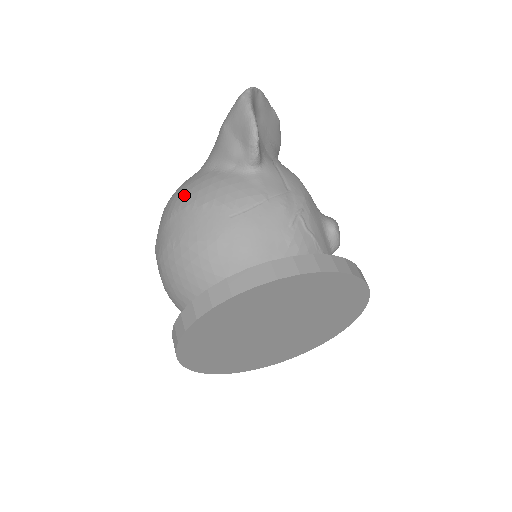
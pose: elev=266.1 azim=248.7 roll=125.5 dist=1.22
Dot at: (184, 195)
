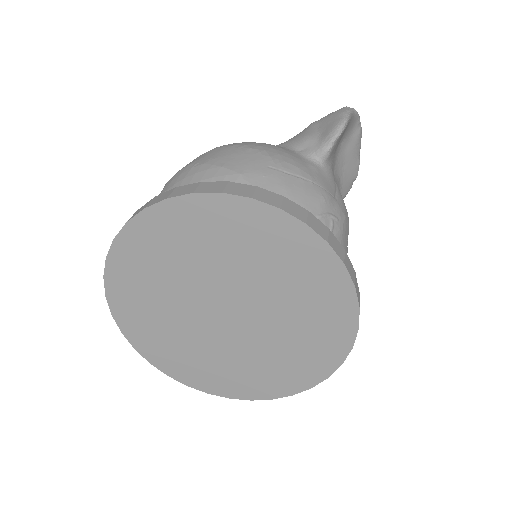
Dot at: occluded
